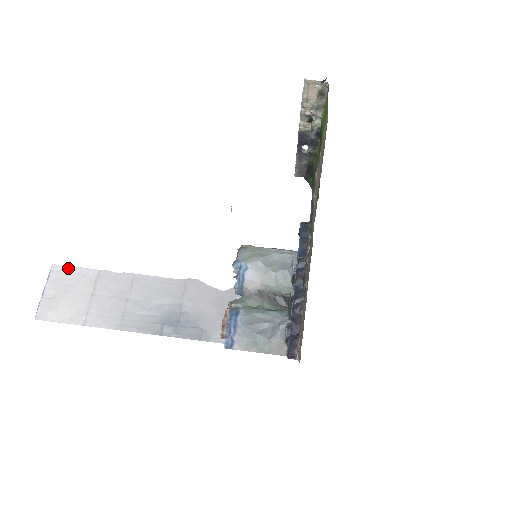
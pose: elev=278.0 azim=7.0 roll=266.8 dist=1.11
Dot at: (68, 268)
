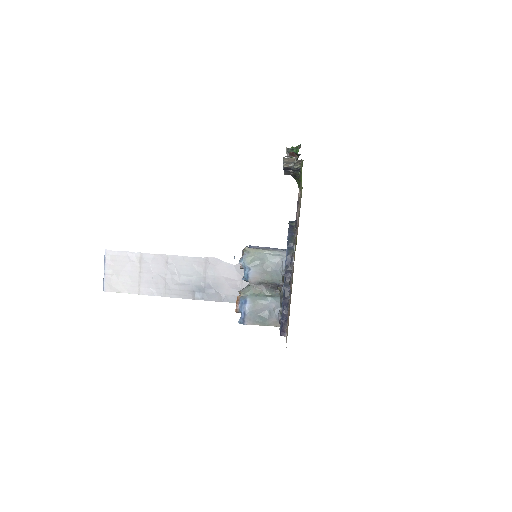
Dot at: (117, 252)
